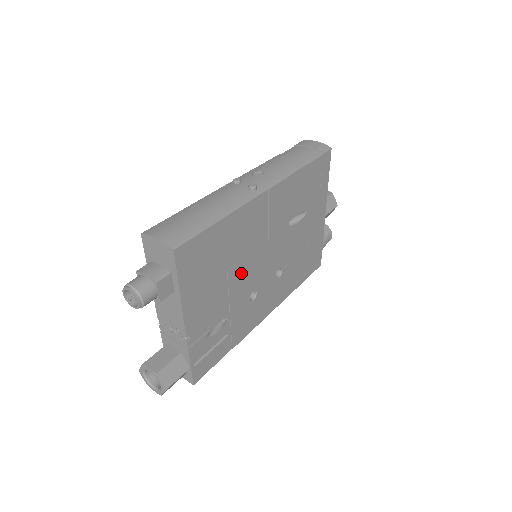
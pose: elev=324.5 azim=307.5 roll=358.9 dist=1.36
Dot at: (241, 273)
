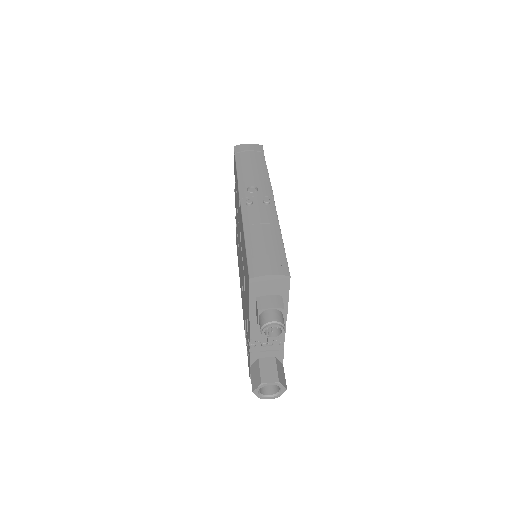
Dot at: occluded
